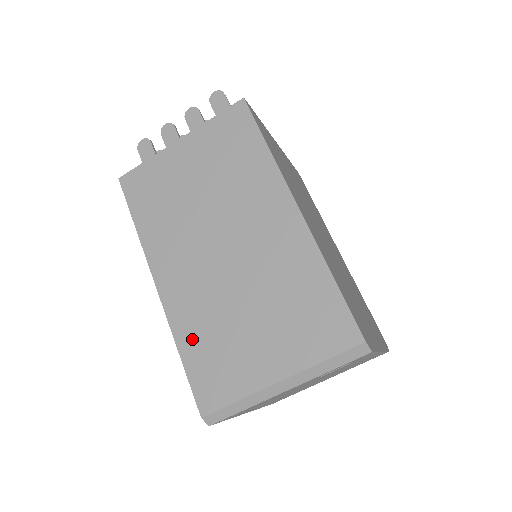
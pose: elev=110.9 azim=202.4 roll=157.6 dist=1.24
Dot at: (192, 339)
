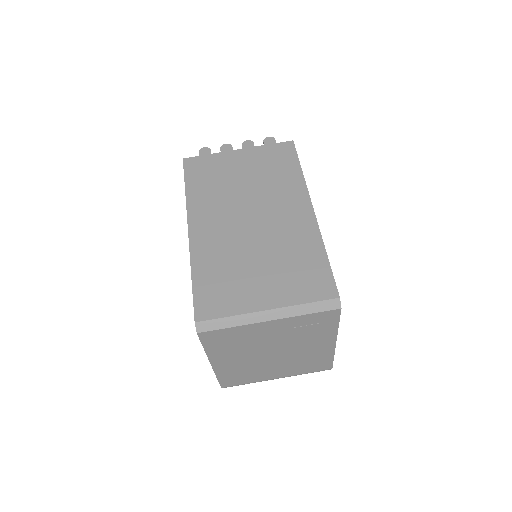
Dot at: (206, 269)
